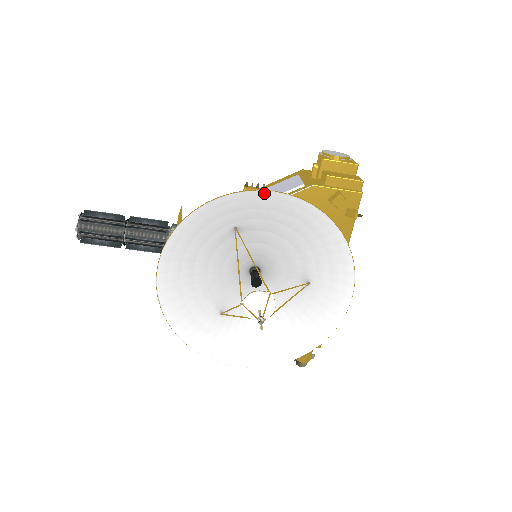
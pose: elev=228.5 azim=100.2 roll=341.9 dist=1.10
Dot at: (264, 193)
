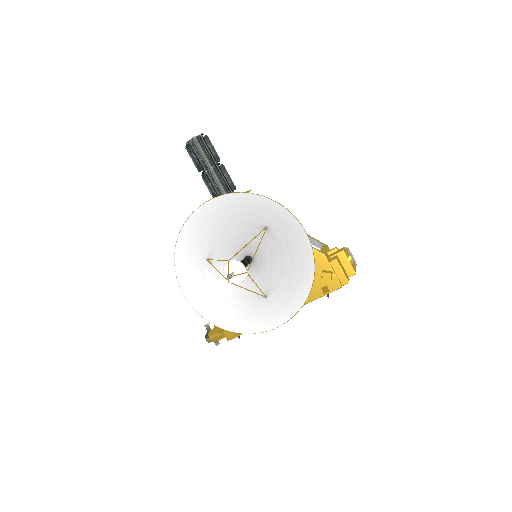
Dot at: (300, 227)
